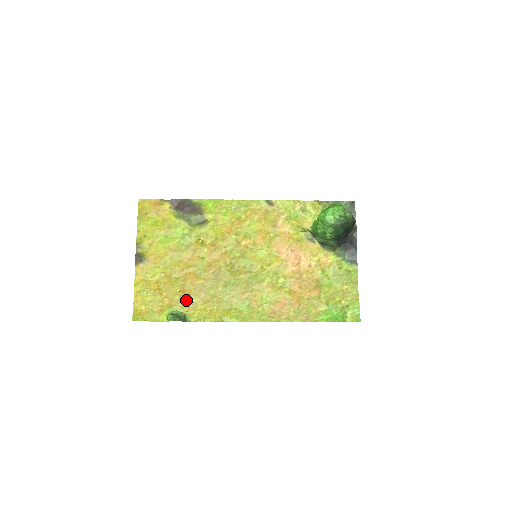
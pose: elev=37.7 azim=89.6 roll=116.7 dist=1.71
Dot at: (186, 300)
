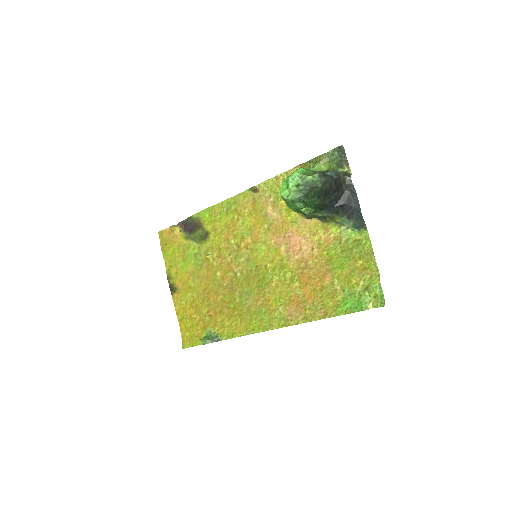
Dot at: (214, 319)
